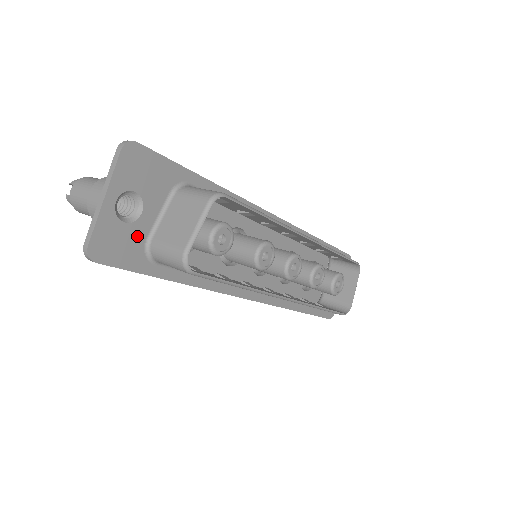
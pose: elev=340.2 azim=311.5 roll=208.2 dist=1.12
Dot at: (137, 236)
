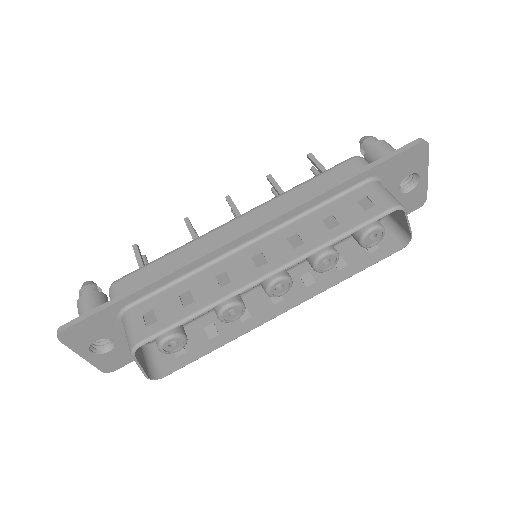
Dot at: (125, 347)
